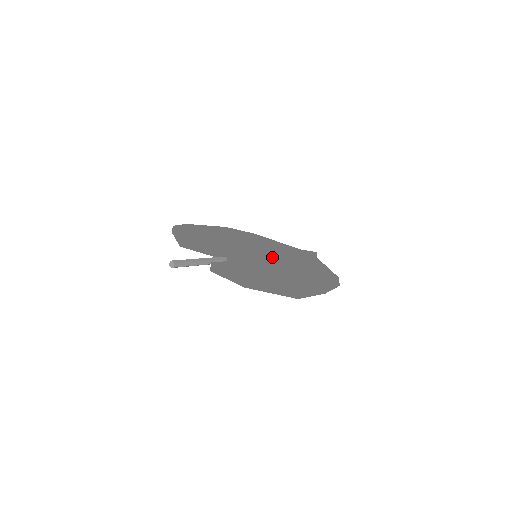
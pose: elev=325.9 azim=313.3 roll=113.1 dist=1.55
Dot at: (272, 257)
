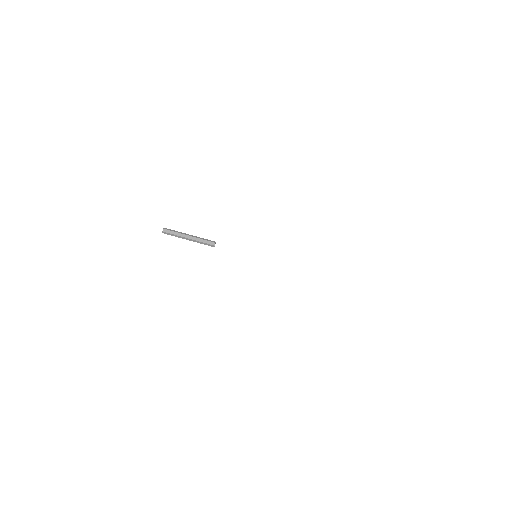
Dot at: occluded
